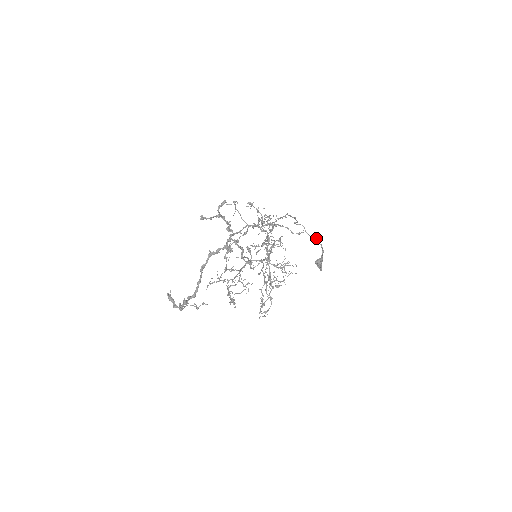
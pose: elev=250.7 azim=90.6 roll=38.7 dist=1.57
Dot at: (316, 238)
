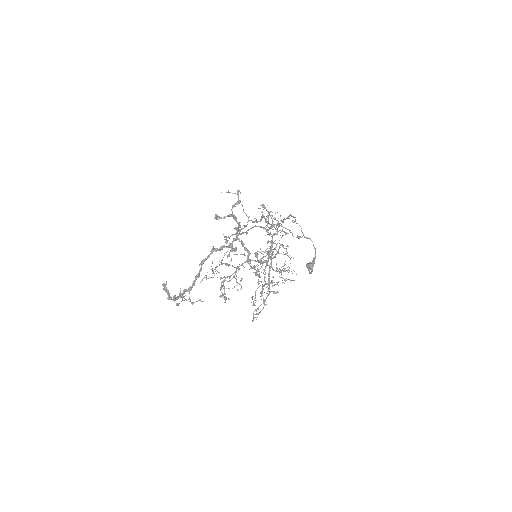
Dot at: (311, 240)
